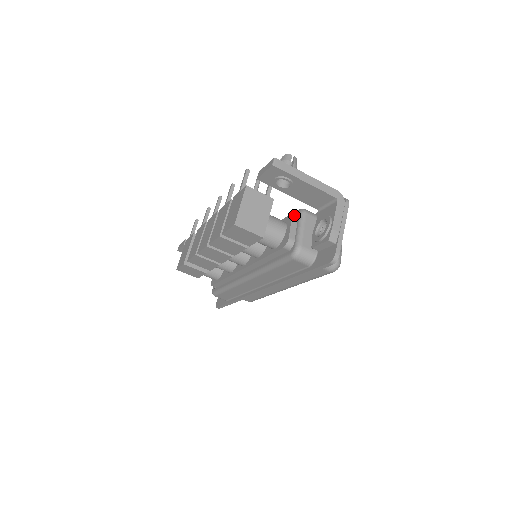
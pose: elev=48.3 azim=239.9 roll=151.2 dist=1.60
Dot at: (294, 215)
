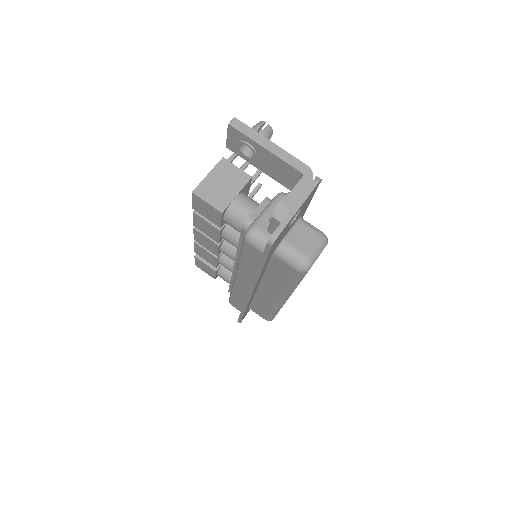
Dot at: occluded
